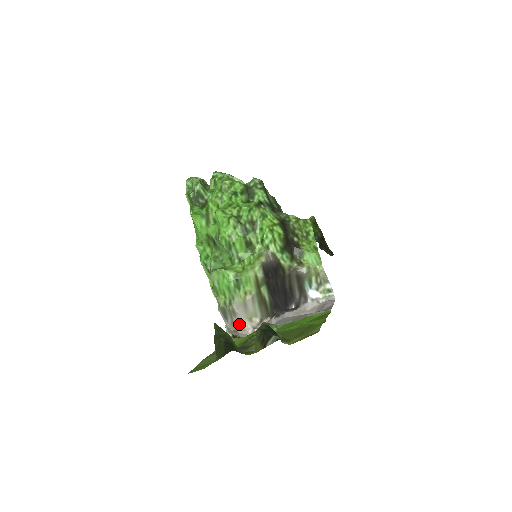
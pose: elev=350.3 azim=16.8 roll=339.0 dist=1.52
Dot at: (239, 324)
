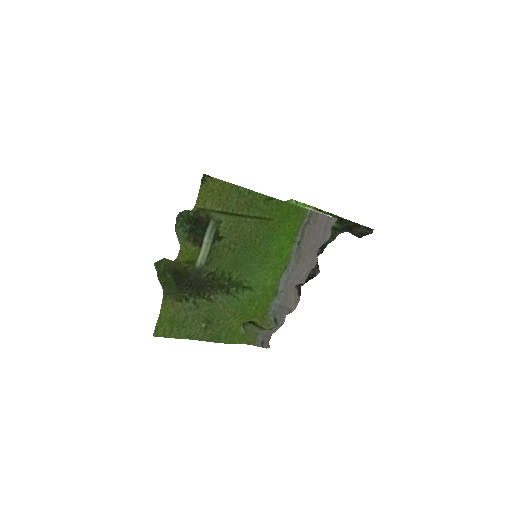
Dot at: occluded
